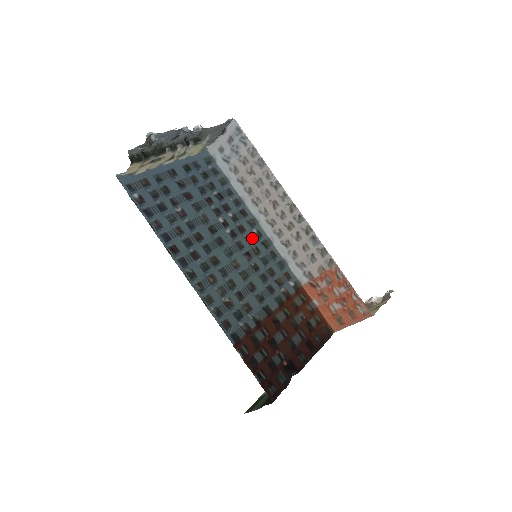
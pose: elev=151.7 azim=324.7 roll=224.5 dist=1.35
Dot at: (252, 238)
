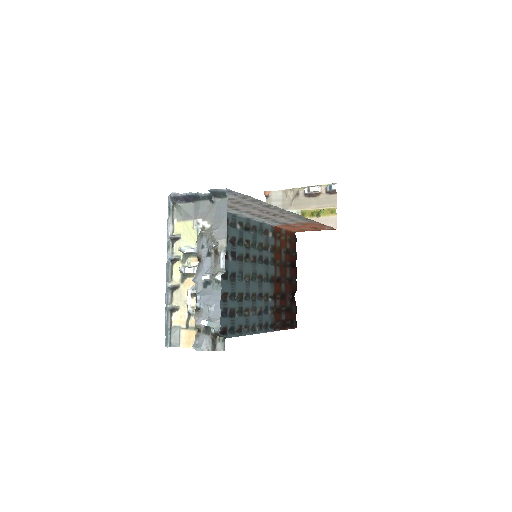
Dot at: (241, 237)
